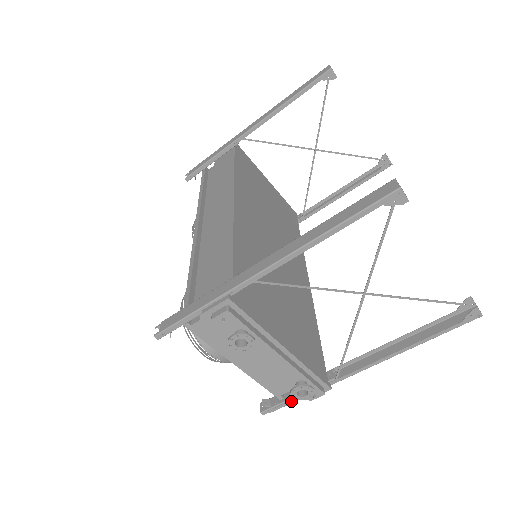
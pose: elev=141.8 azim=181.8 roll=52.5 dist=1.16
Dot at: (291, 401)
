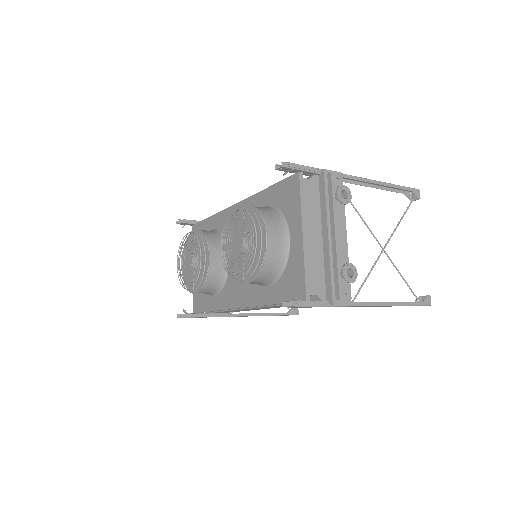
Dot at: (317, 303)
